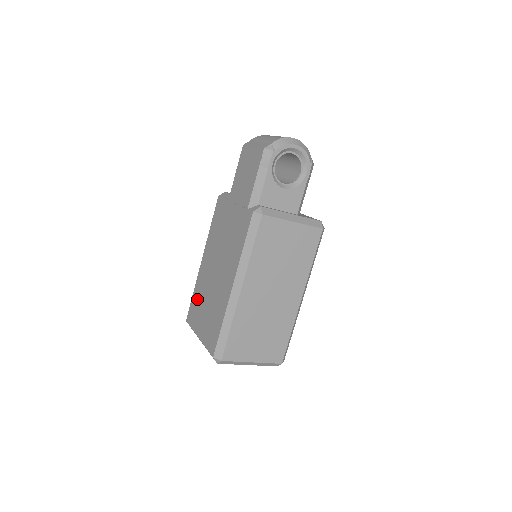
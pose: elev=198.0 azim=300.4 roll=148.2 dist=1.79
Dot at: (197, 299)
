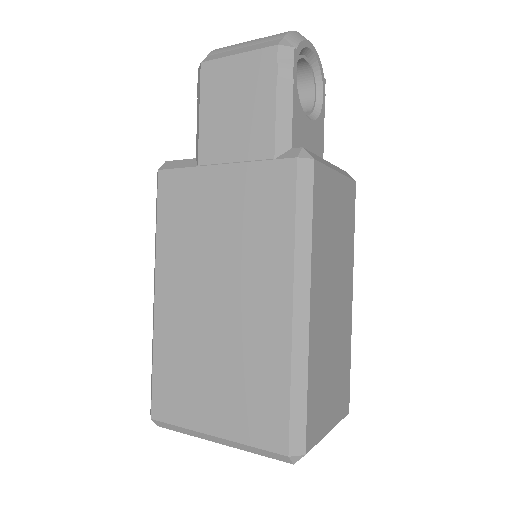
Dot at: (174, 368)
